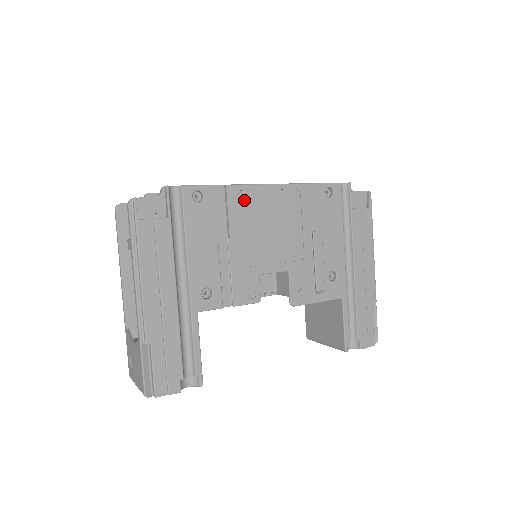
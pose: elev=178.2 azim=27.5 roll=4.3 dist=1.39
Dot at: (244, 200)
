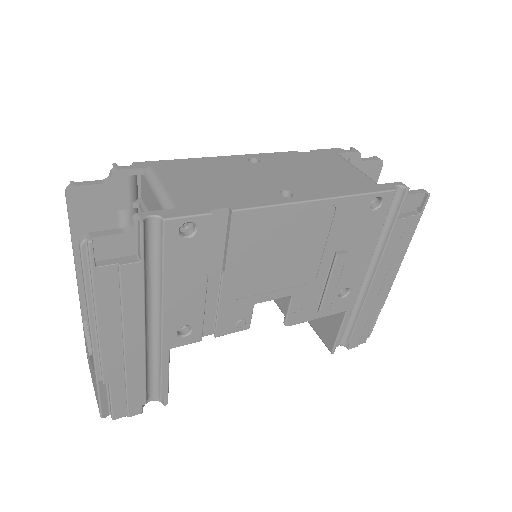
Dot at: (254, 226)
